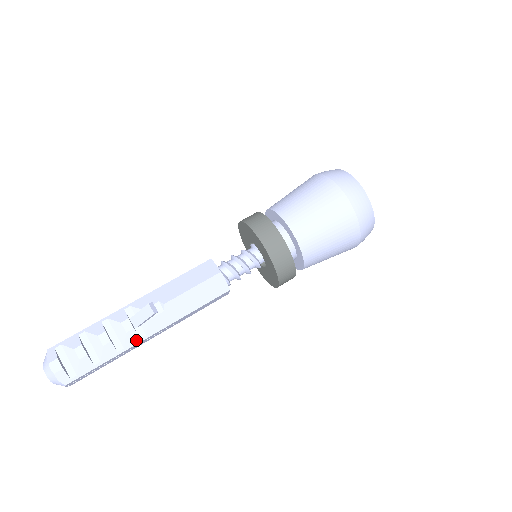
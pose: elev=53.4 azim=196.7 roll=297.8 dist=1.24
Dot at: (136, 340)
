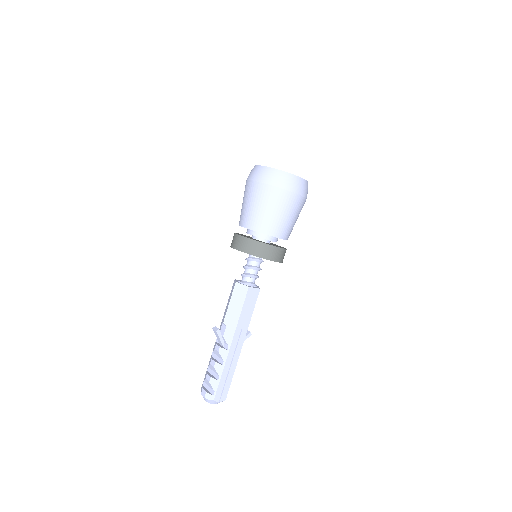
Dot at: (226, 352)
